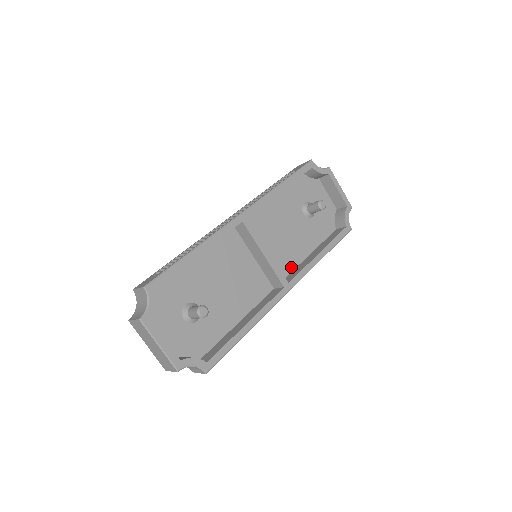
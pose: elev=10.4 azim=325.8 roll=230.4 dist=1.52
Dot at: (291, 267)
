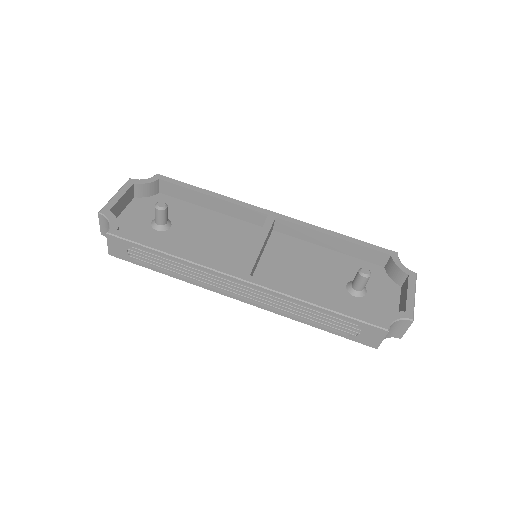
Dot at: occluded
